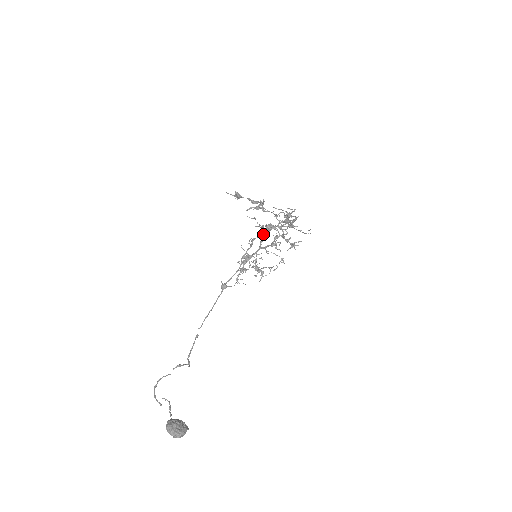
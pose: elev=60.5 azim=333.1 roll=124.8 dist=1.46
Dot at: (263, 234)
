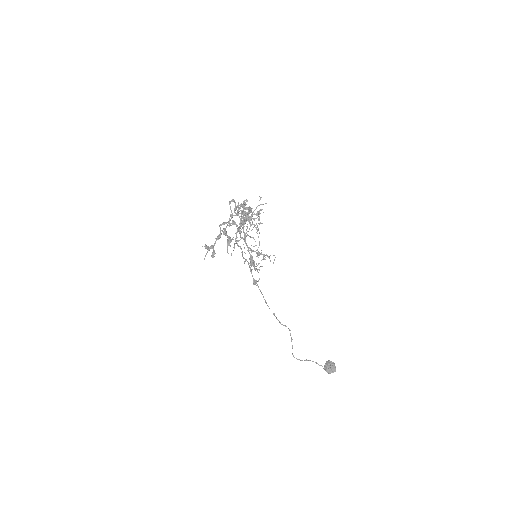
Dot at: (237, 232)
